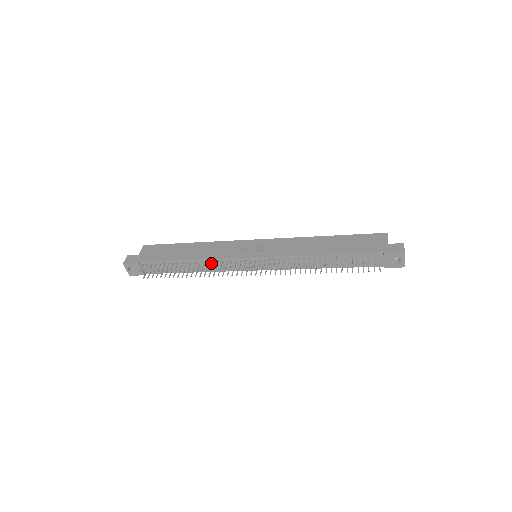
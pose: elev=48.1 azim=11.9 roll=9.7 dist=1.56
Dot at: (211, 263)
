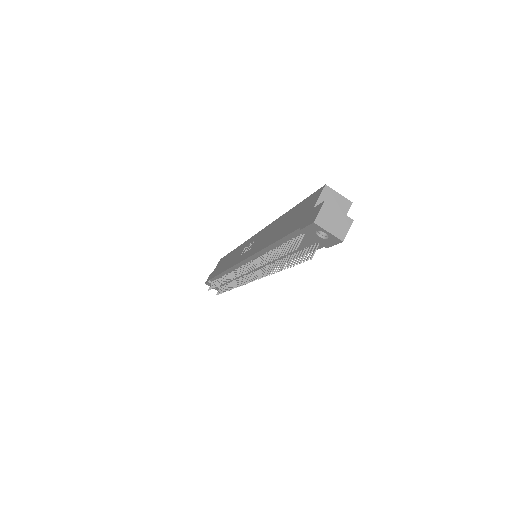
Dot at: occluded
